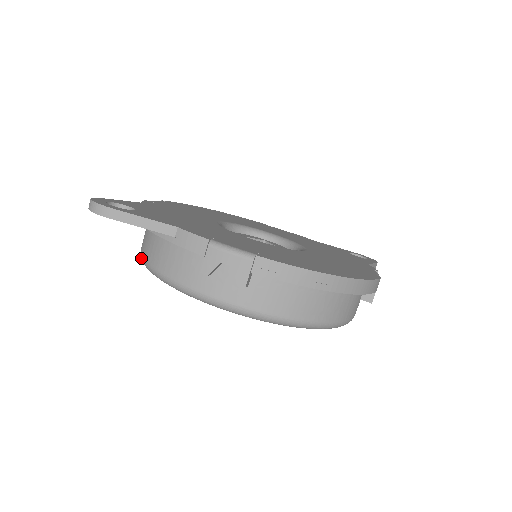
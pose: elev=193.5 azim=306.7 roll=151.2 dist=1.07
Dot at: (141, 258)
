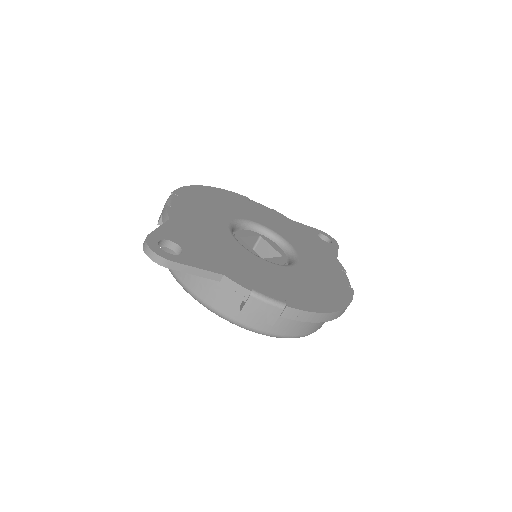
Dot at: occluded
